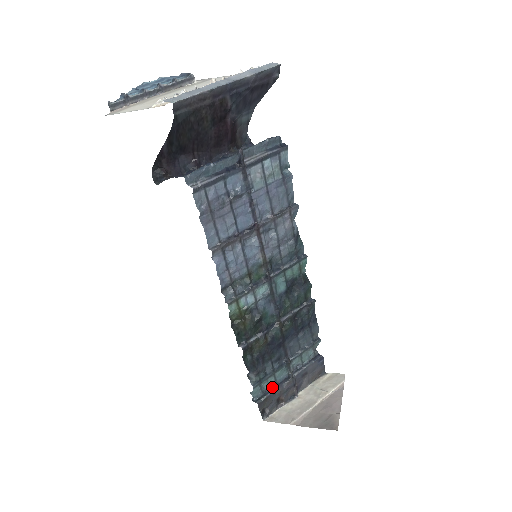
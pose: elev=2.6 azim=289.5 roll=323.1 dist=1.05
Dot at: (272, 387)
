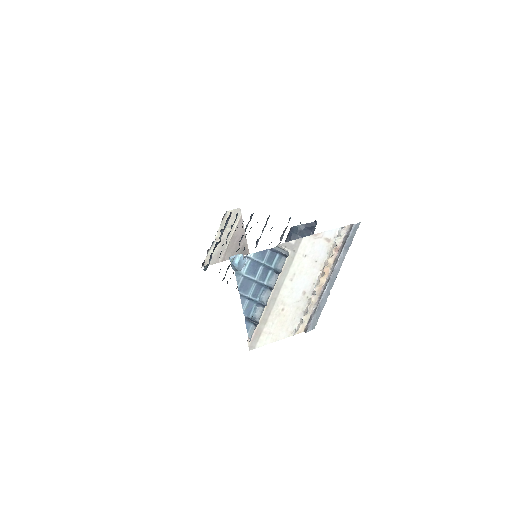
Dot at: (210, 255)
